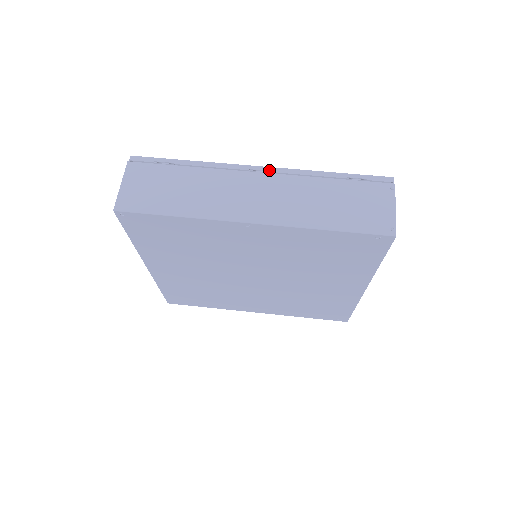
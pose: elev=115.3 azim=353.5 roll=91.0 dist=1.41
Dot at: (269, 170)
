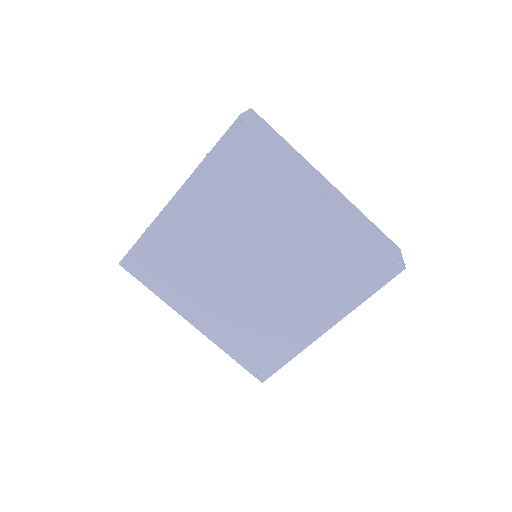
Dot at: (333, 186)
